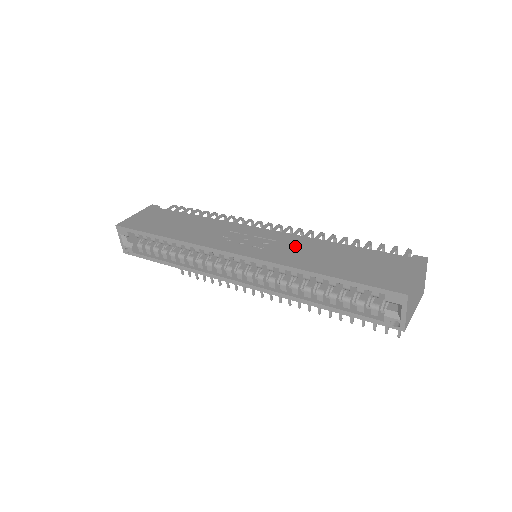
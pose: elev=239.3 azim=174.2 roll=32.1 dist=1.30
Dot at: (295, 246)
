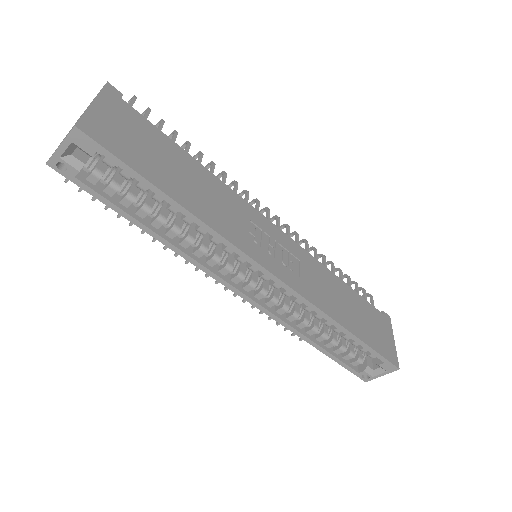
Dot at: (317, 276)
